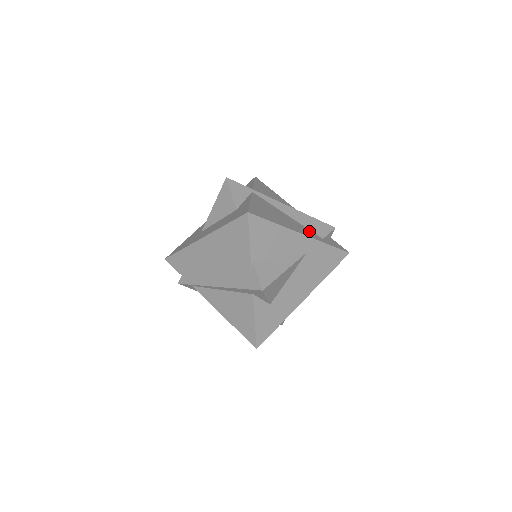
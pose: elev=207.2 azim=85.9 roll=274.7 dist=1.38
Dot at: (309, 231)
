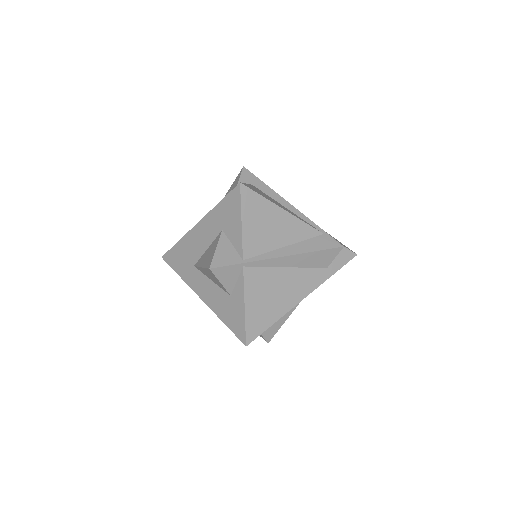
Dot at: (311, 274)
